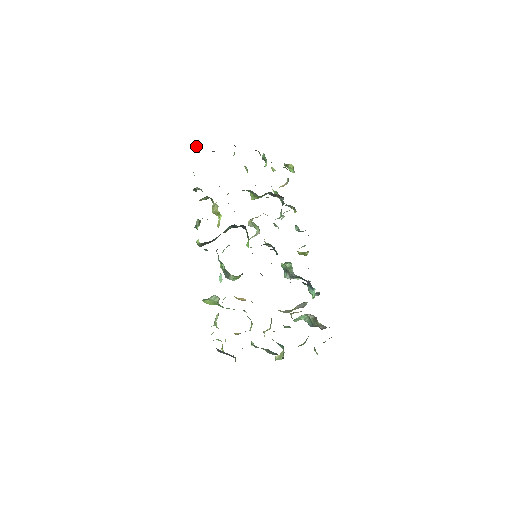
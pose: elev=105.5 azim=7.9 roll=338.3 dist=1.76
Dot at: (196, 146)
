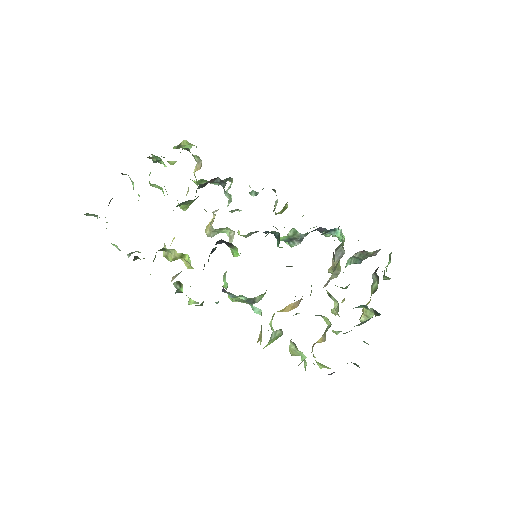
Dot at: (90, 214)
